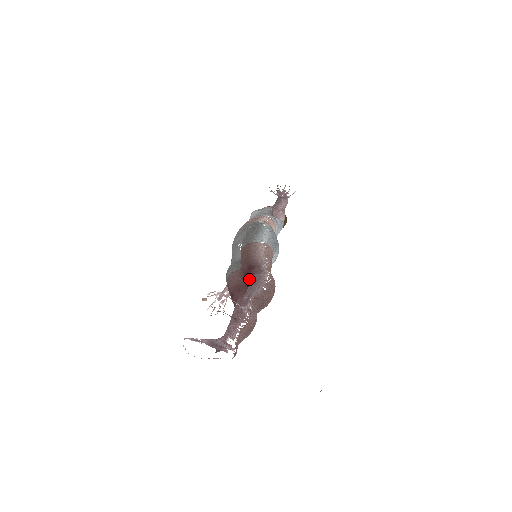
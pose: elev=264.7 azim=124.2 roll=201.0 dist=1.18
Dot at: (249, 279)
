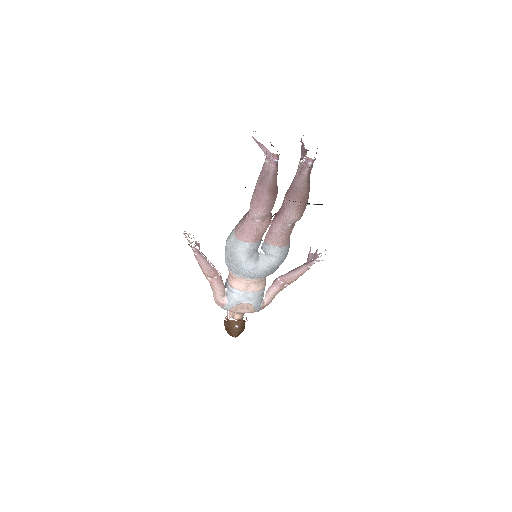
Dot at: occluded
